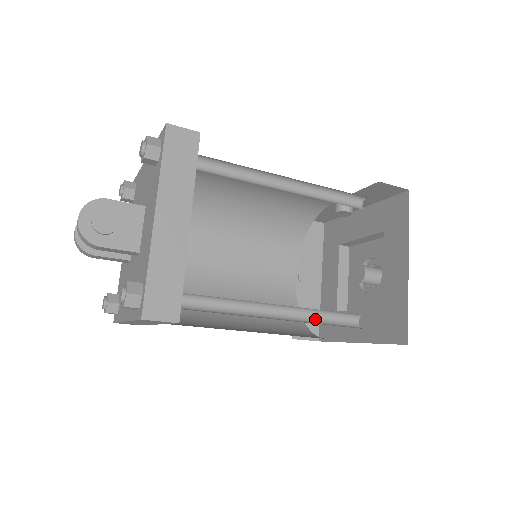
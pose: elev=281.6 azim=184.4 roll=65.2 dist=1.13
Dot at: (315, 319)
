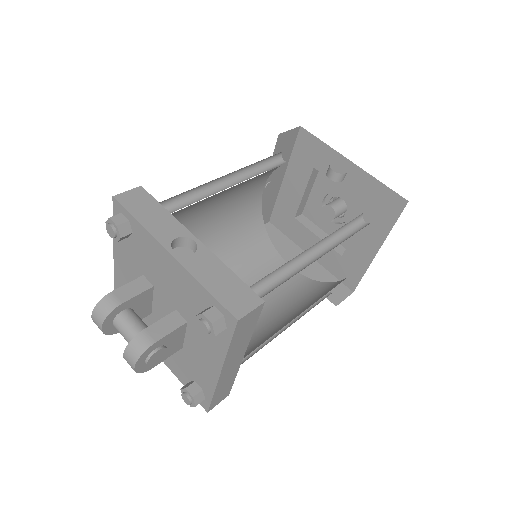
Dot at: occluded
